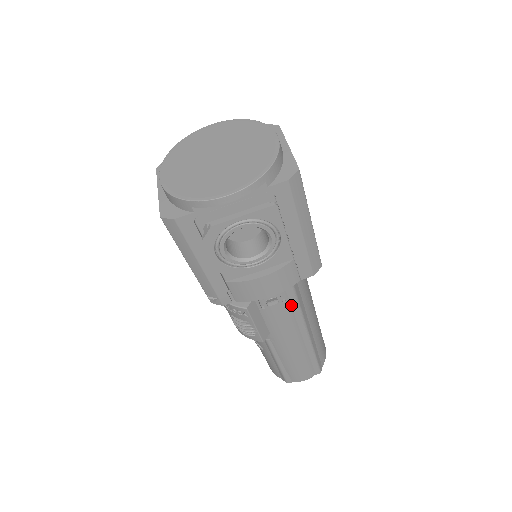
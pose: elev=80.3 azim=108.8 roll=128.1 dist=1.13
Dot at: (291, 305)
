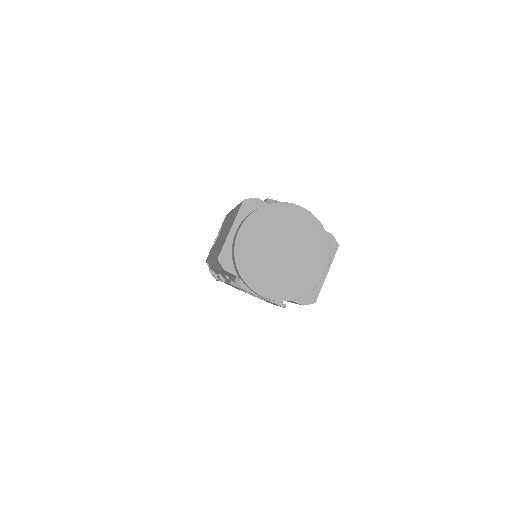
Dot at: occluded
